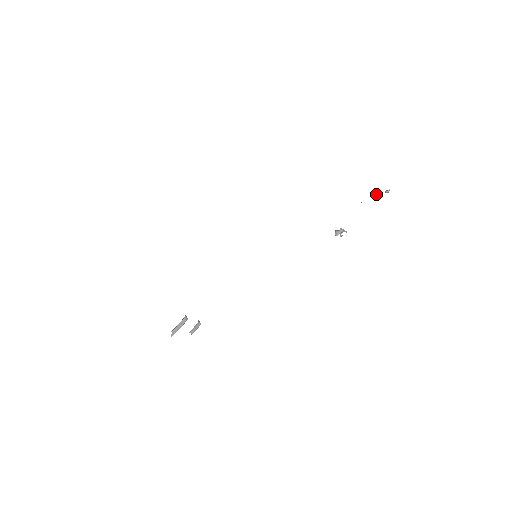
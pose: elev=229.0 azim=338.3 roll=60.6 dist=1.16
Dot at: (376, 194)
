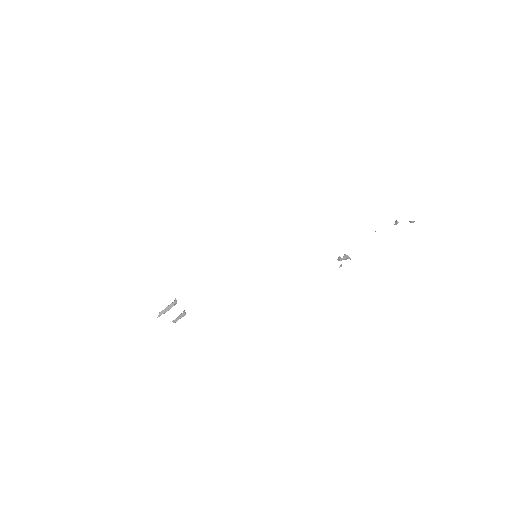
Dot at: occluded
